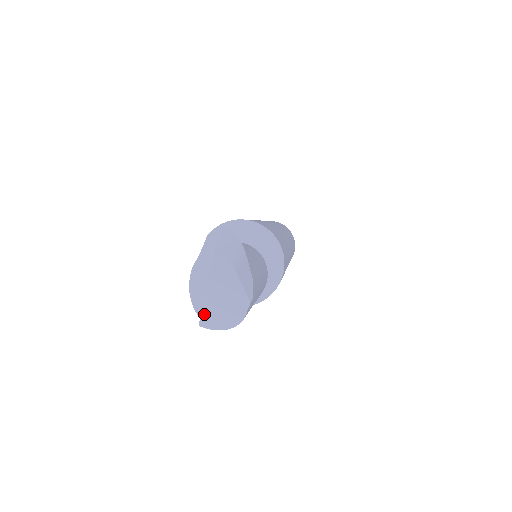
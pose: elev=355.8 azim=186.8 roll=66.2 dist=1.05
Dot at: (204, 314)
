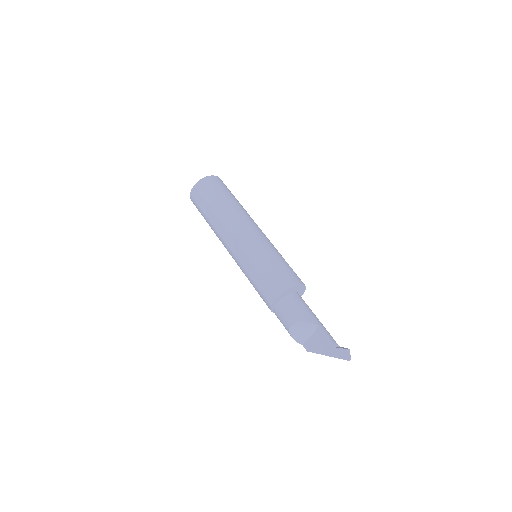
Dot at: (316, 353)
